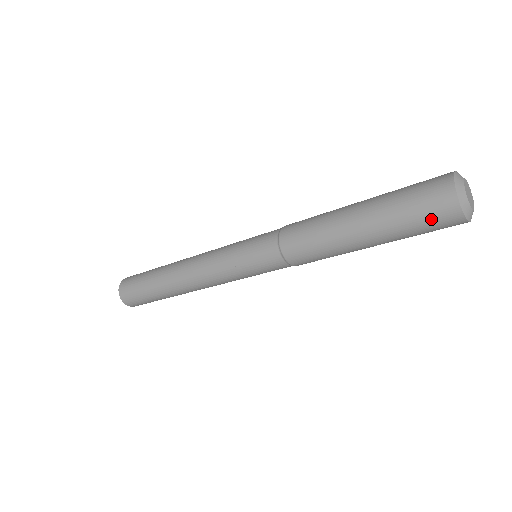
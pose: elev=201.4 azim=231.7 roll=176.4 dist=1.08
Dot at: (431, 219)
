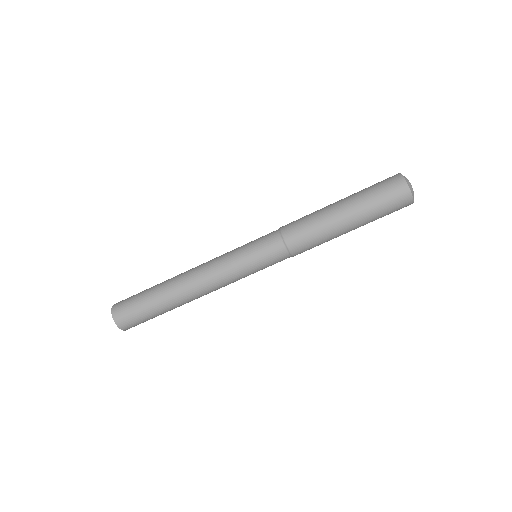
Dot at: (390, 194)
